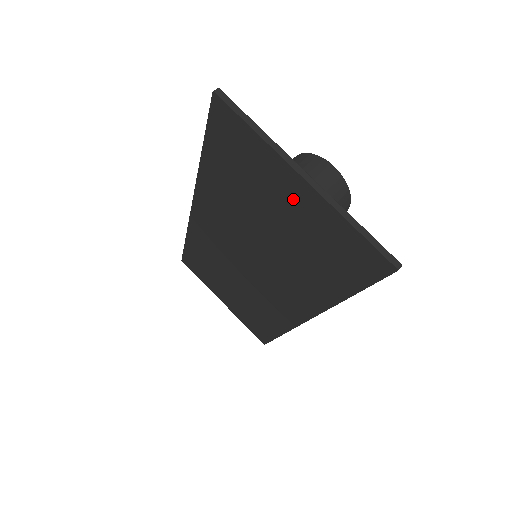
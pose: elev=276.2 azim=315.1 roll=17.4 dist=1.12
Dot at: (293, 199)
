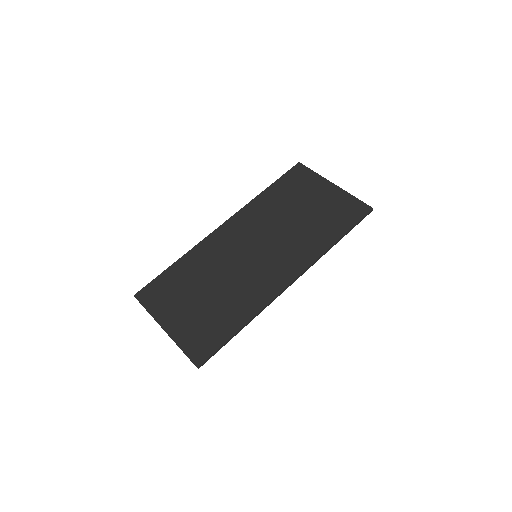
Dot at: (324, 194)
